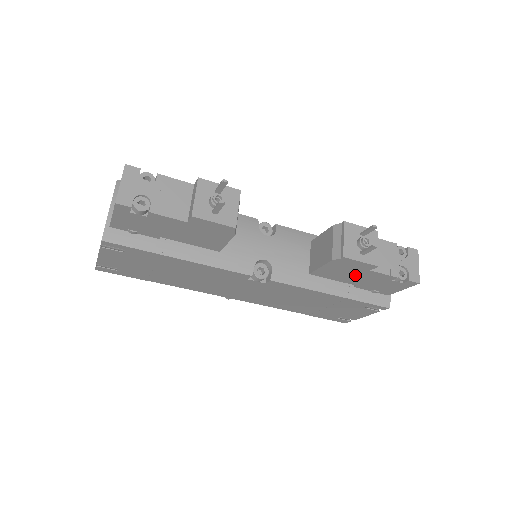
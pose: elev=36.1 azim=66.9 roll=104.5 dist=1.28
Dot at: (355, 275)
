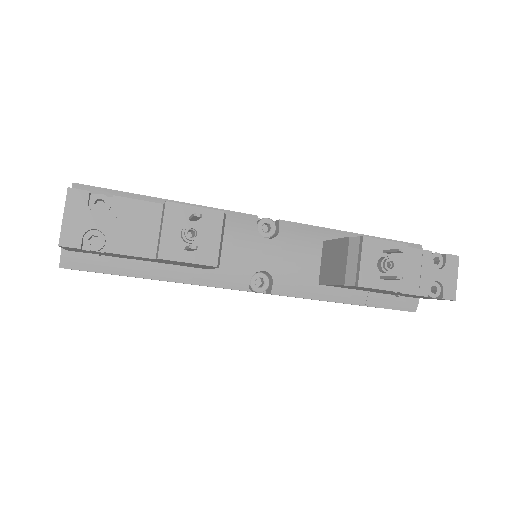
Dot at: (374, 290)
